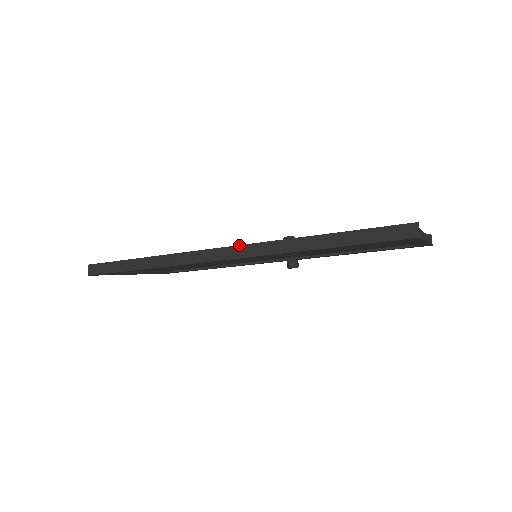
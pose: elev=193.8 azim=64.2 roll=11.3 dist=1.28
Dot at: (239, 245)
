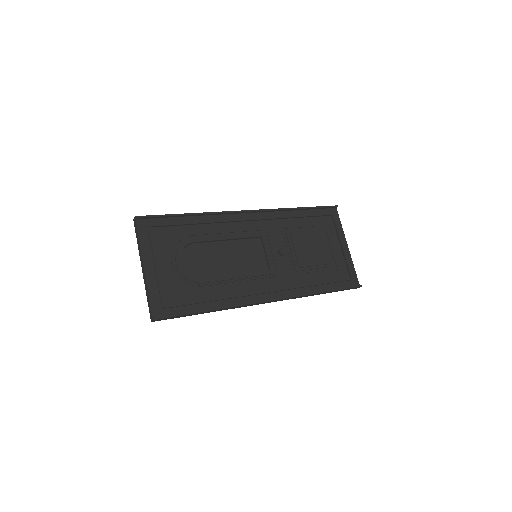
Dot at: occluded
